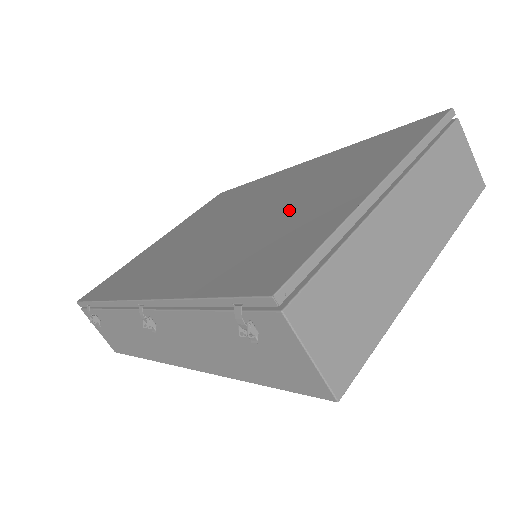
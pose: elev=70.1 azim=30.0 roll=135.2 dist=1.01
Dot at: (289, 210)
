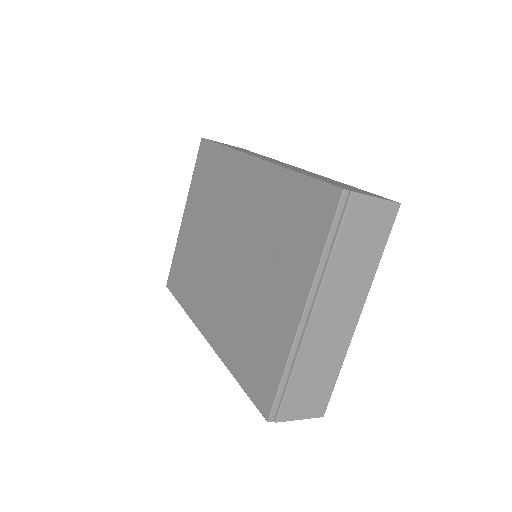
Dot at: (258, 289)
